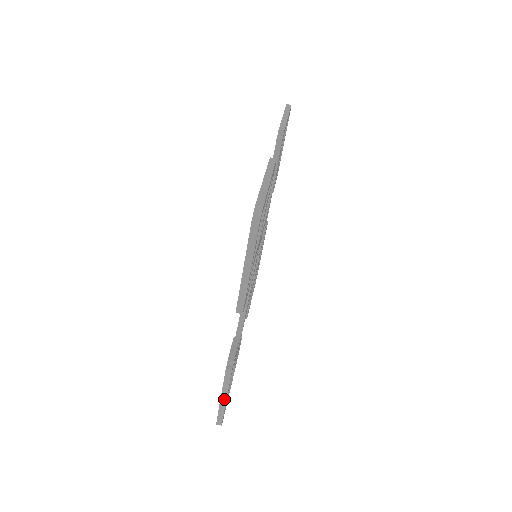
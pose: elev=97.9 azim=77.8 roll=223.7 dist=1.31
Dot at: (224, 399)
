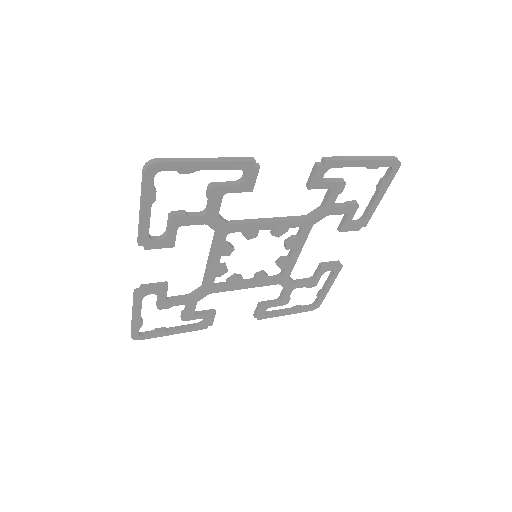
Dot at: (133, 315)
